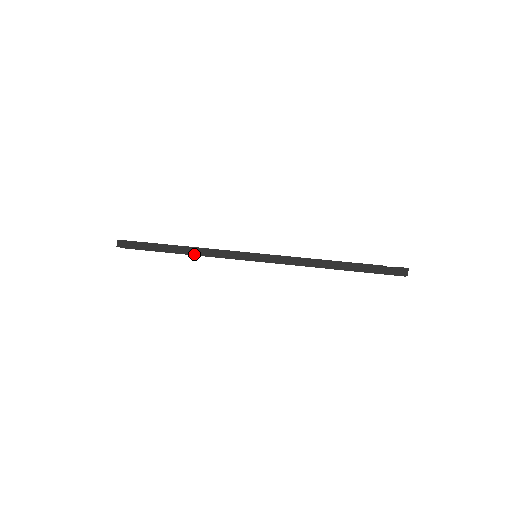
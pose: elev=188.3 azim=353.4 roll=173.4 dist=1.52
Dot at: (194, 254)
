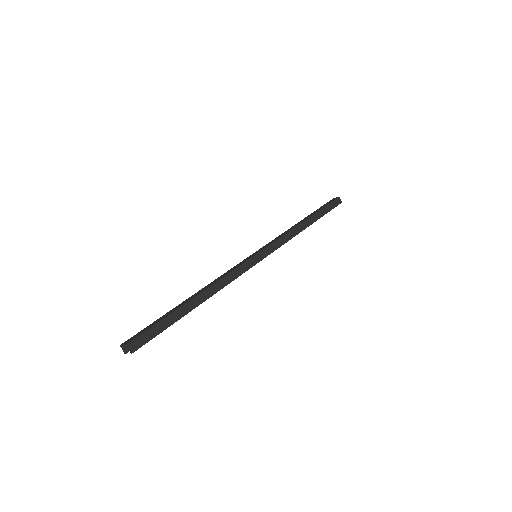
Dot at: occluded
